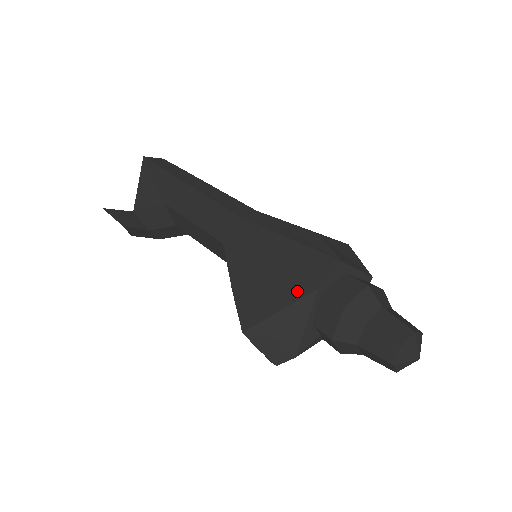
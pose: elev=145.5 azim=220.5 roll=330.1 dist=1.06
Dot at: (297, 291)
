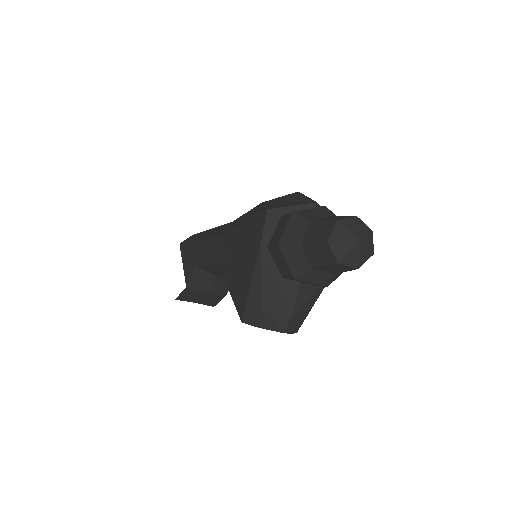
Dot at: (253, 259)
